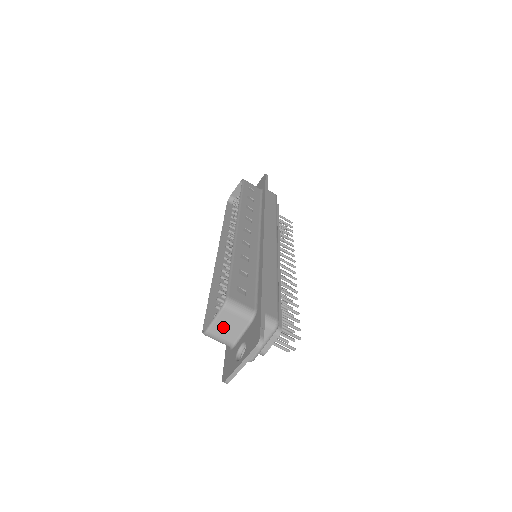
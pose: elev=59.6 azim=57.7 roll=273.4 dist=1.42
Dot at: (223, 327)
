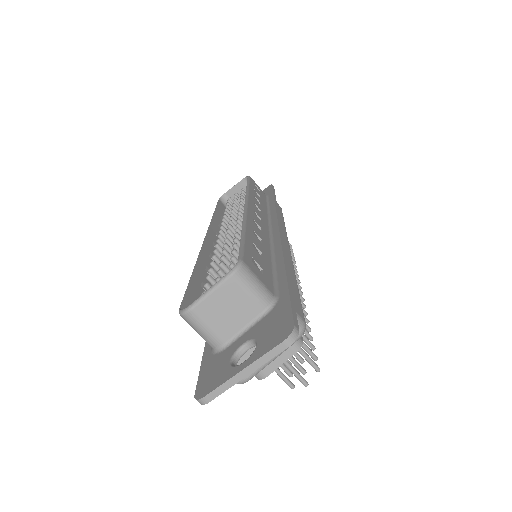
Dot at: (219, 308)
